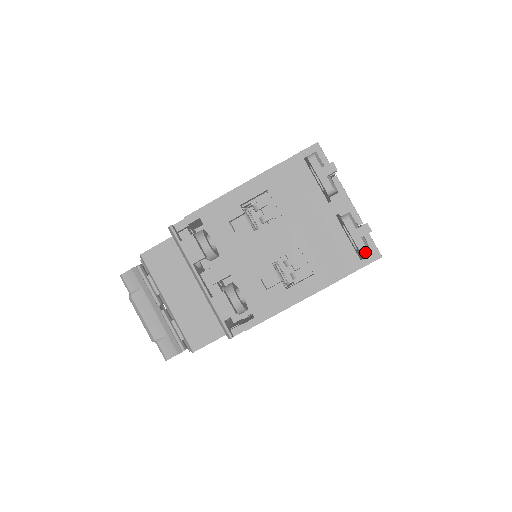
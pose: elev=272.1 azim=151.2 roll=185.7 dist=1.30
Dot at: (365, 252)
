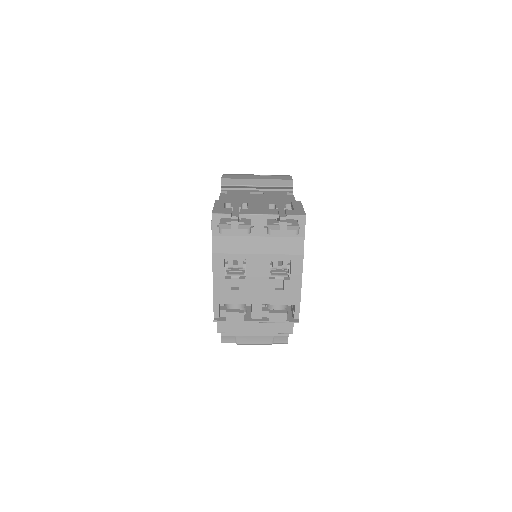
Dot at: (297, 232)
